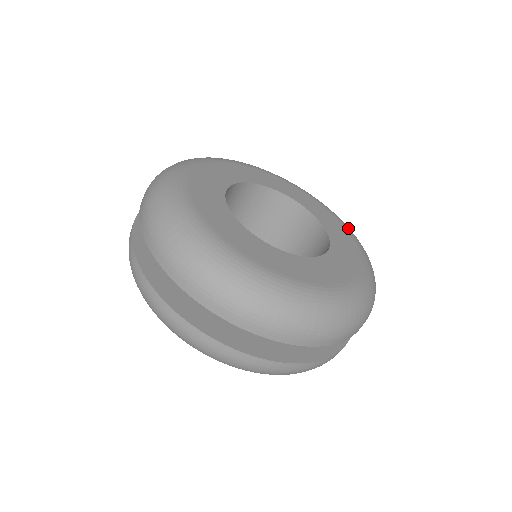
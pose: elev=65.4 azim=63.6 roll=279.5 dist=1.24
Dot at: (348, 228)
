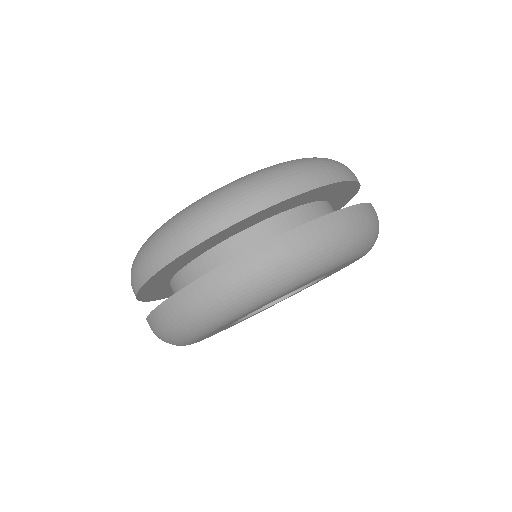
Dot at: occluded
